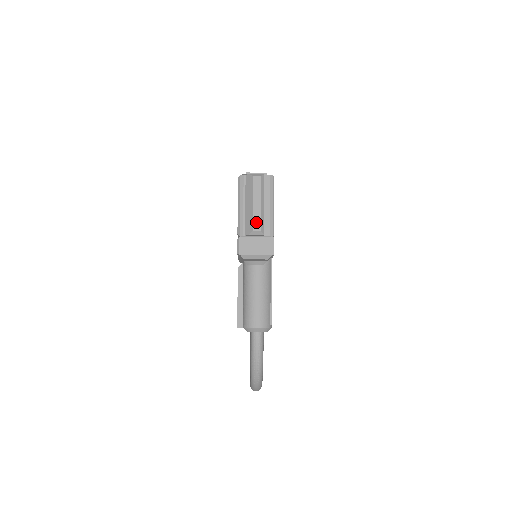
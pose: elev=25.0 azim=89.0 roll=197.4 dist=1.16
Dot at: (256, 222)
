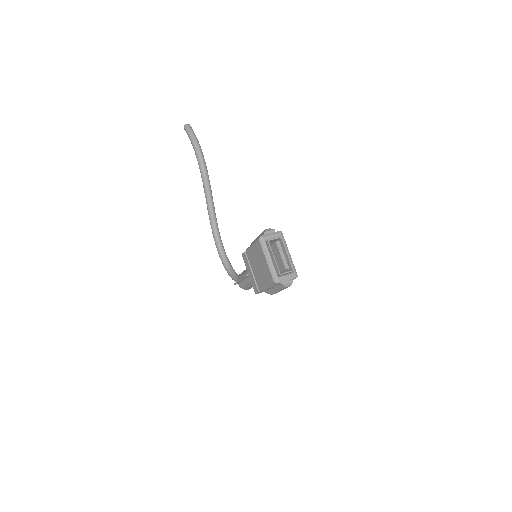
Dot at: occluded
